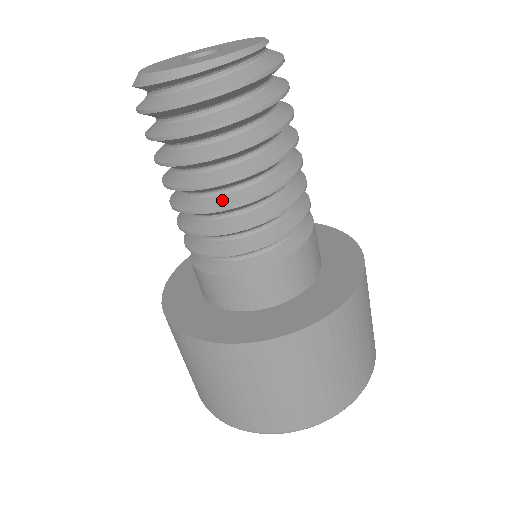
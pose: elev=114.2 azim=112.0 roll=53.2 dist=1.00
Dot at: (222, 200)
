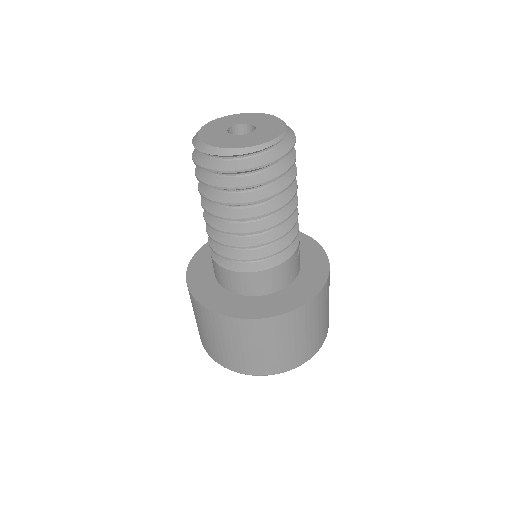
Dot at: (234, 227)
